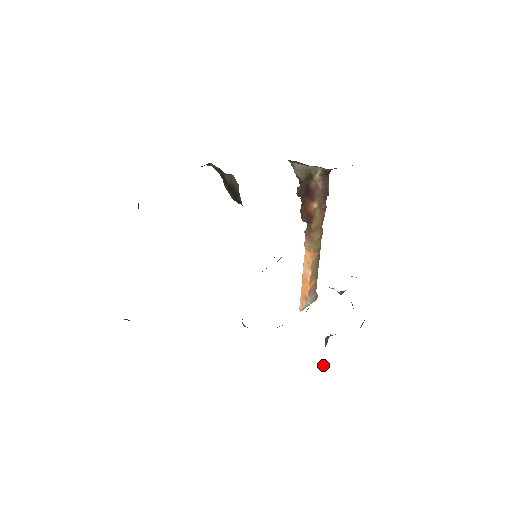
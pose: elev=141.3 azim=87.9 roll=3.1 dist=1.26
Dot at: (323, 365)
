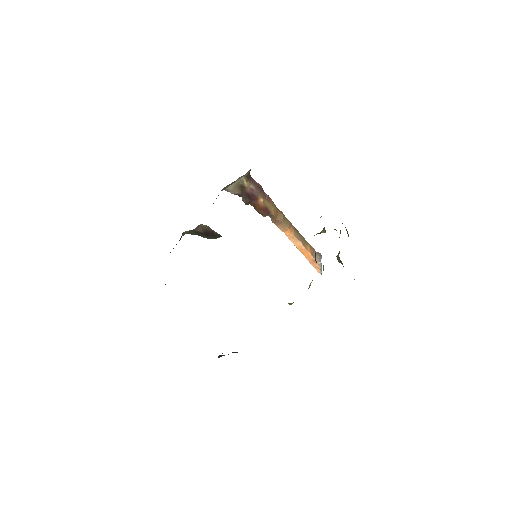
Dot at: occluded
